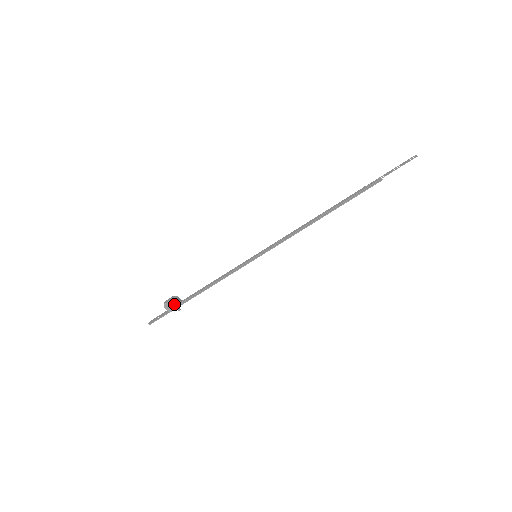
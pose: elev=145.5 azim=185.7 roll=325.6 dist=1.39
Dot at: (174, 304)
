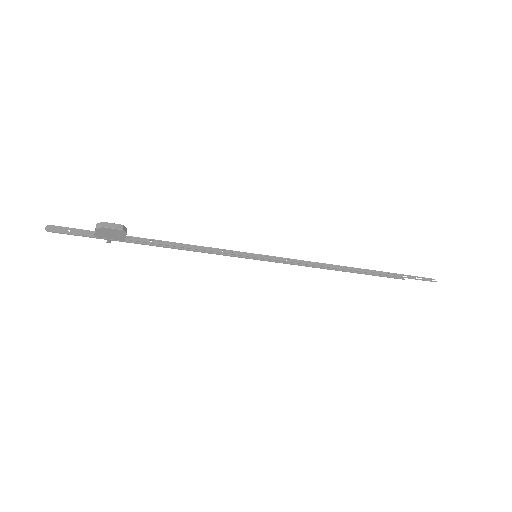
Dot at: (114, 235)
